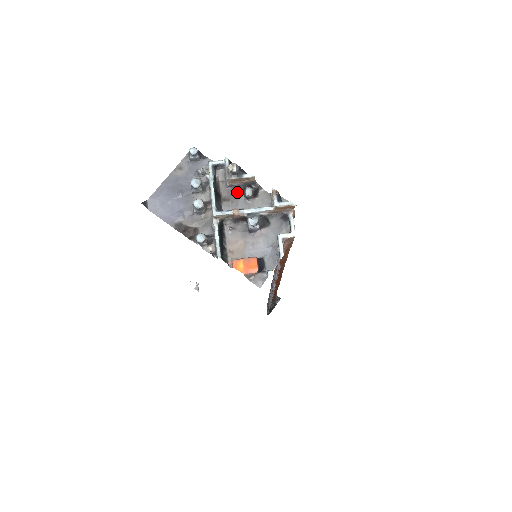
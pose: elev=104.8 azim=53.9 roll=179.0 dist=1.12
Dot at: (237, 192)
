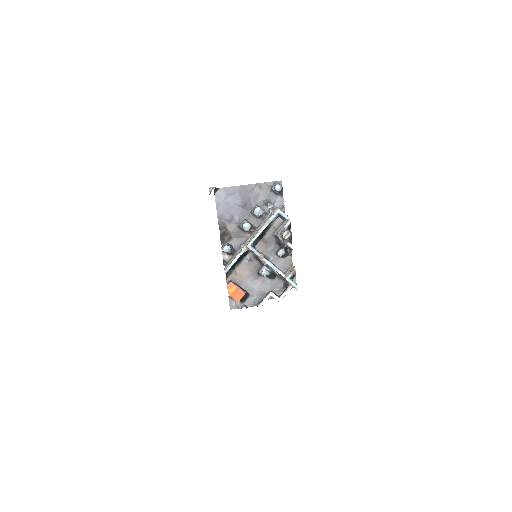
Dot at: (276, 243)
